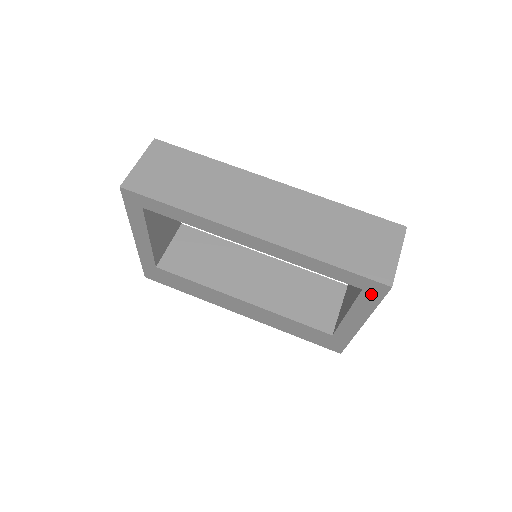
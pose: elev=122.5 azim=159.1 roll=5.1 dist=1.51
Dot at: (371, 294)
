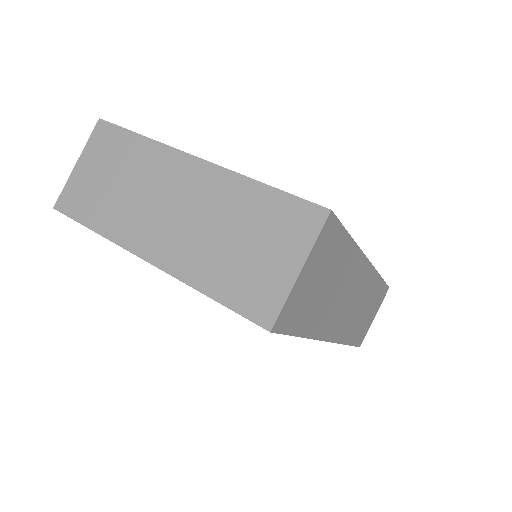
Dot at: occluded
